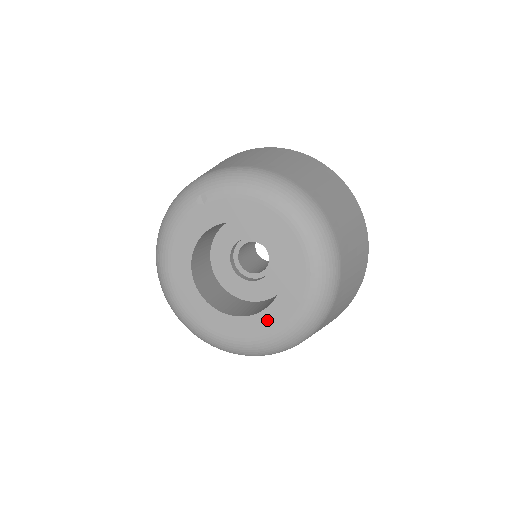
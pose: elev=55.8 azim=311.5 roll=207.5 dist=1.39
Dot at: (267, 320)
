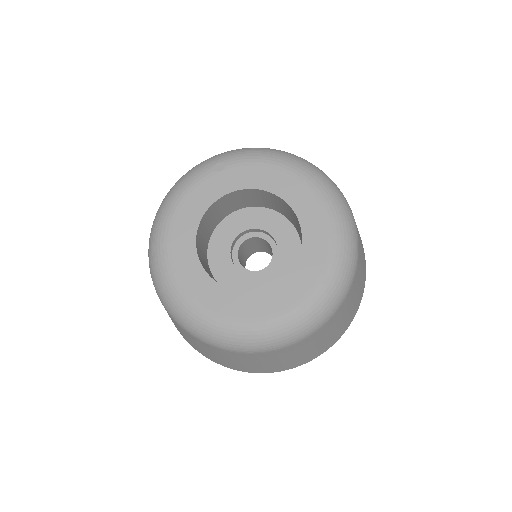
Dot at: (280, 294)
